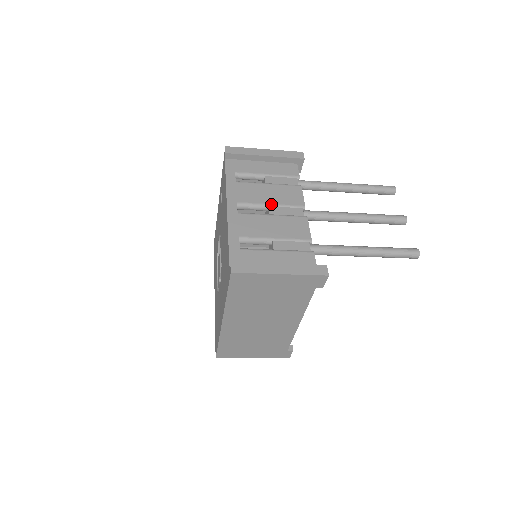
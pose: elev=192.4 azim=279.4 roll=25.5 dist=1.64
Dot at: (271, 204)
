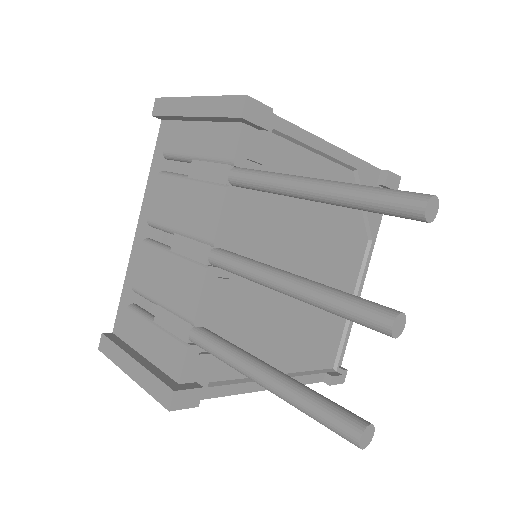
Dot at: (176, 230)
